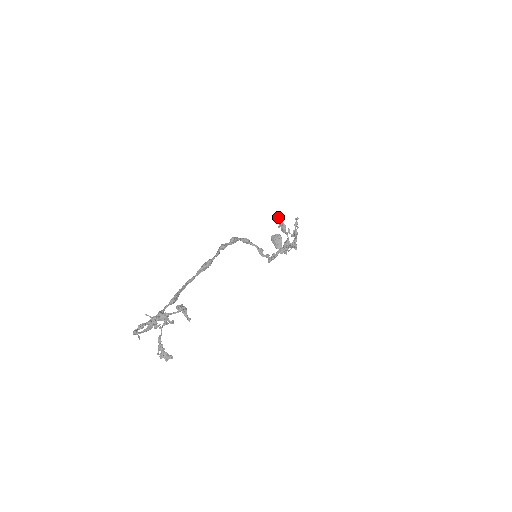
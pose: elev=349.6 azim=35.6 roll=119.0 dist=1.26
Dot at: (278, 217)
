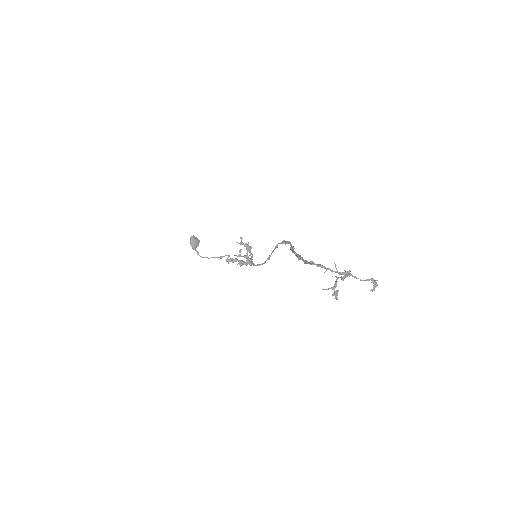
Dot at: occluded
